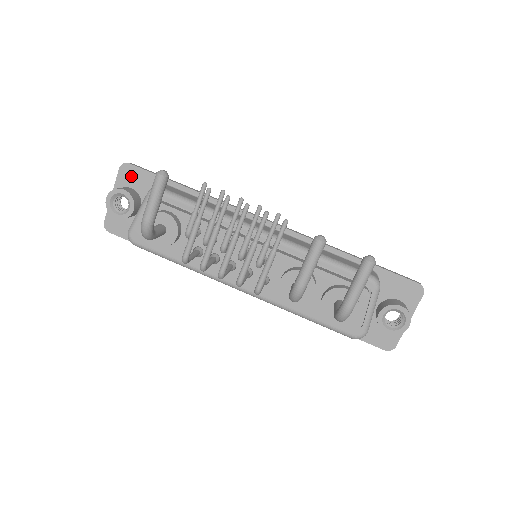
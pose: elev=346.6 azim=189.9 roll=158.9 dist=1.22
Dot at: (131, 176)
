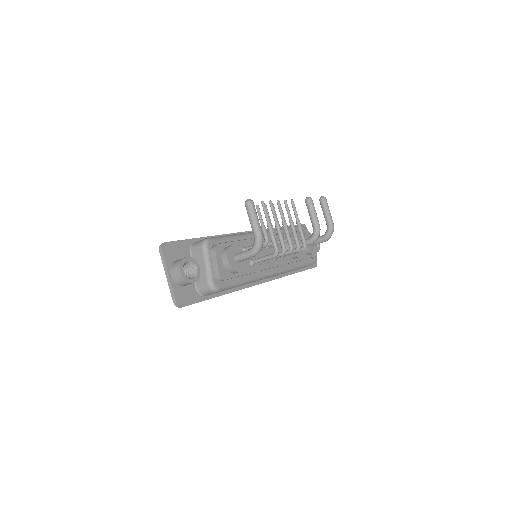
Dot at: (172, 251)
